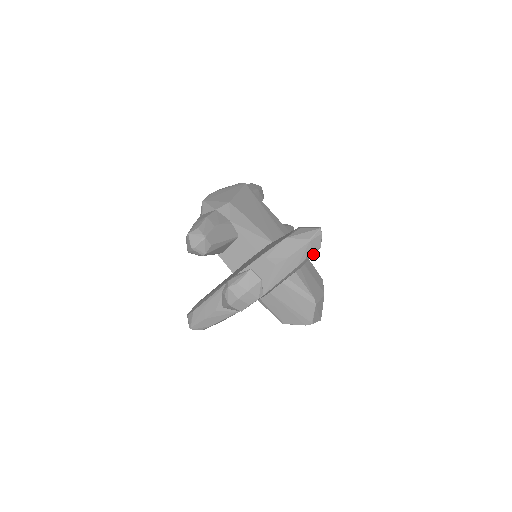
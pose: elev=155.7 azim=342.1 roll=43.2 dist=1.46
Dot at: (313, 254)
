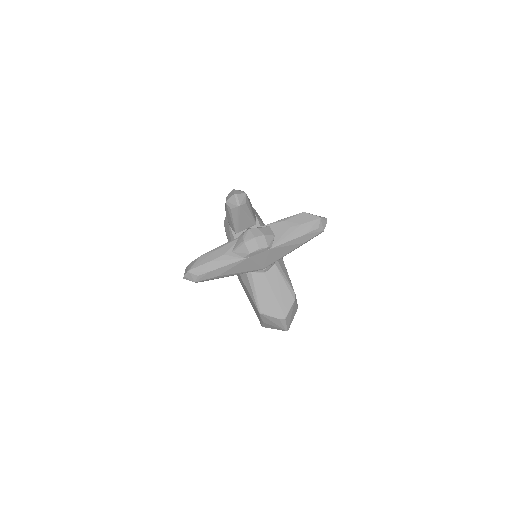
Dot at: (317, 233)
